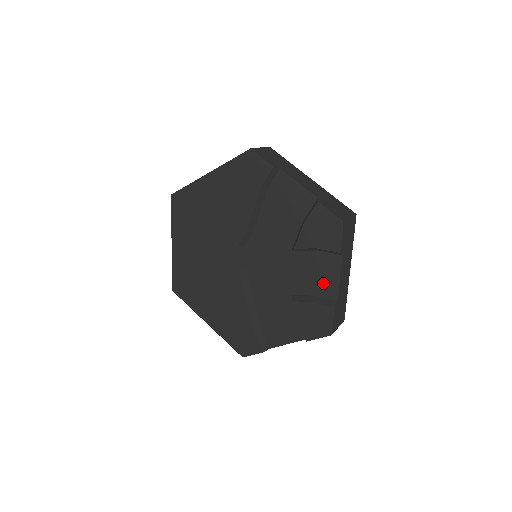
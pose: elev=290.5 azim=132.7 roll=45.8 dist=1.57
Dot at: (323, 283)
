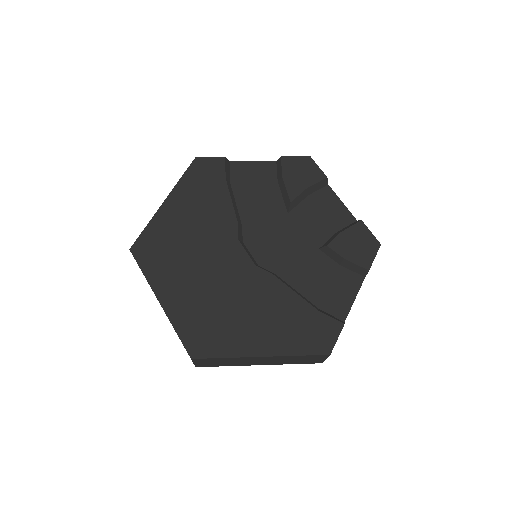
Dot at: (334, 216)
